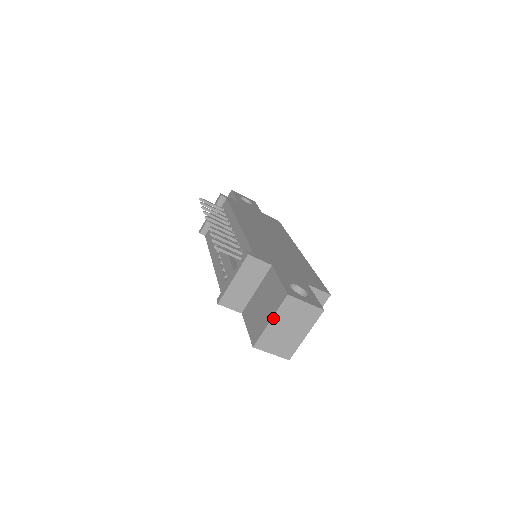
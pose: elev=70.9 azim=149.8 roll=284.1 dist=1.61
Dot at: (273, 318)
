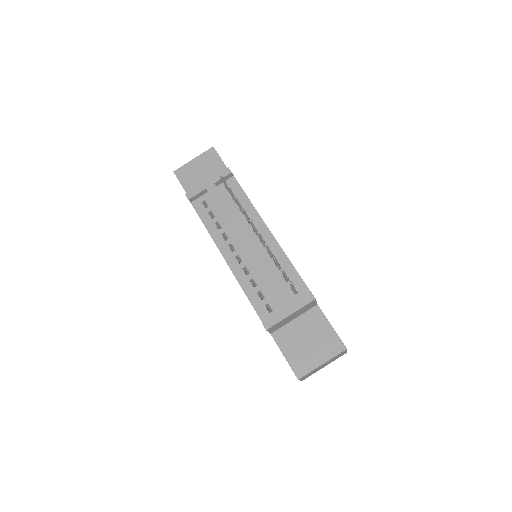
Dot at: (326, 362)
